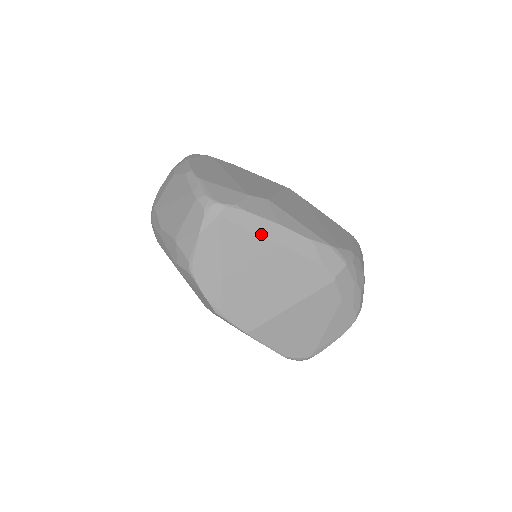
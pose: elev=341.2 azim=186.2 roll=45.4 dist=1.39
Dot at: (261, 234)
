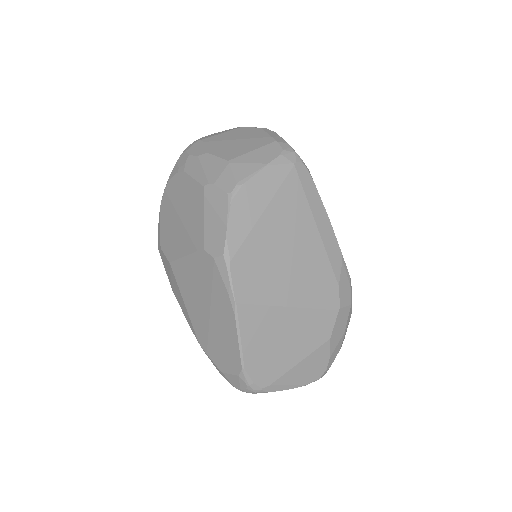
Dot at: (313, 212)
